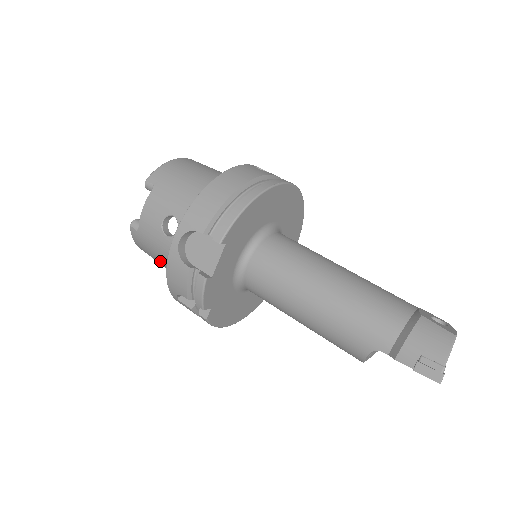
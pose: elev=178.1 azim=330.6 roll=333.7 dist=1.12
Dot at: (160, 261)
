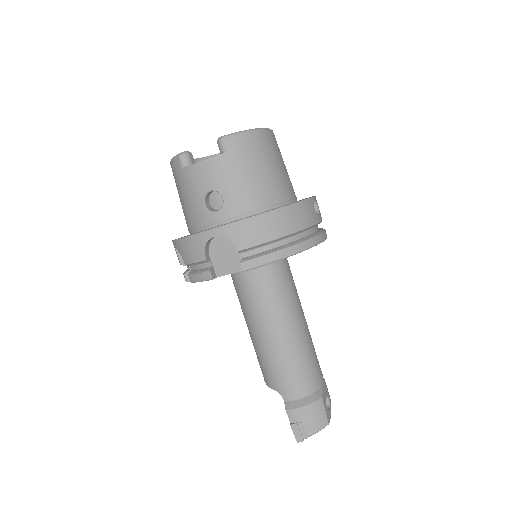
Dot at: (182, 201)
